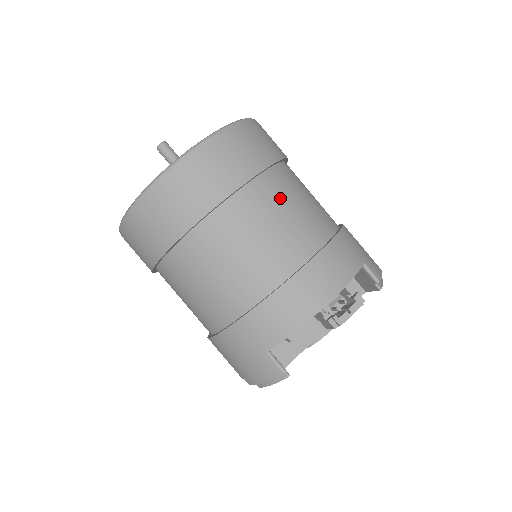
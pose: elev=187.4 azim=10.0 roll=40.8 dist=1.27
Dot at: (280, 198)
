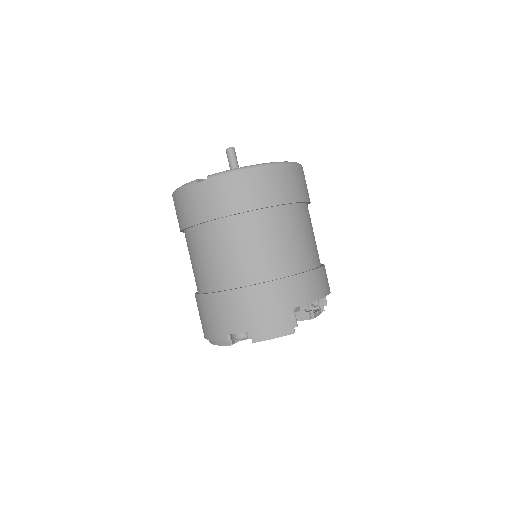
Dot at: occluded
